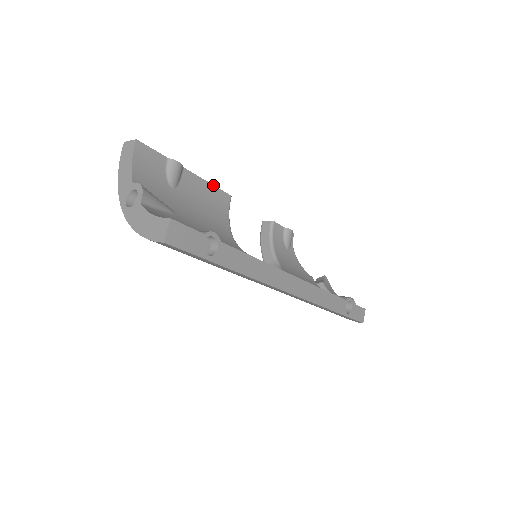
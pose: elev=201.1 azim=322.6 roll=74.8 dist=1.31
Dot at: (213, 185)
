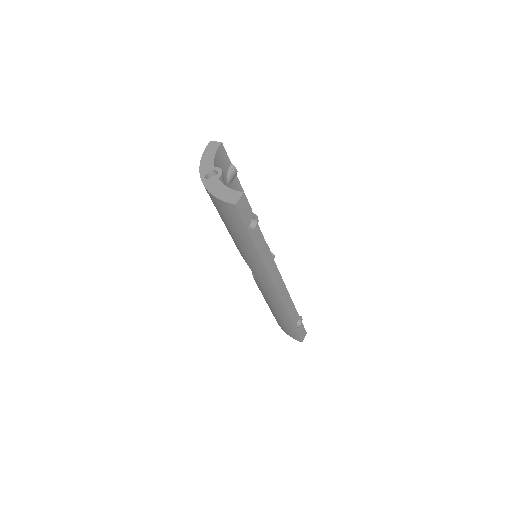
Dot at: occluded
